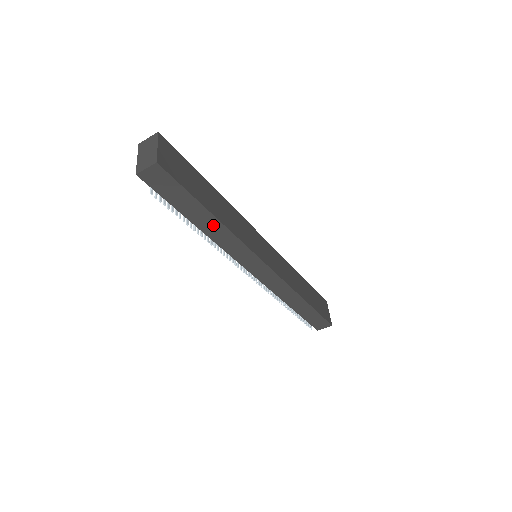
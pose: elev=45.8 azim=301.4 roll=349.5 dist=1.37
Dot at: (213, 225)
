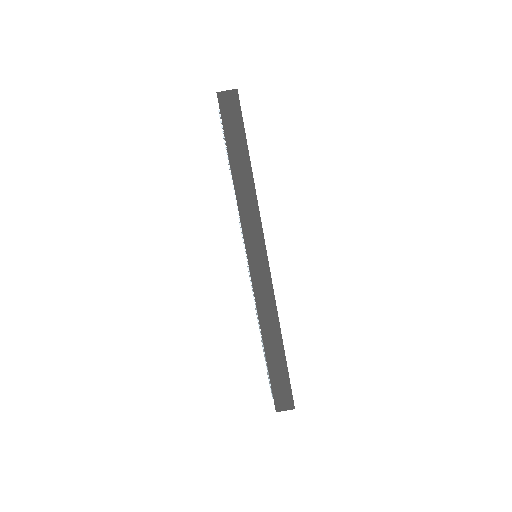
Dot at: (245, 175)
